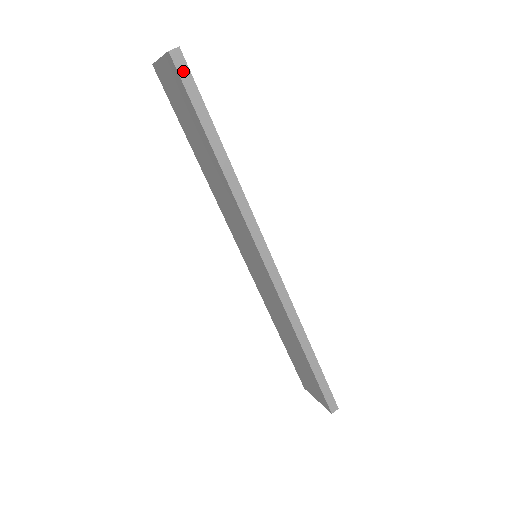
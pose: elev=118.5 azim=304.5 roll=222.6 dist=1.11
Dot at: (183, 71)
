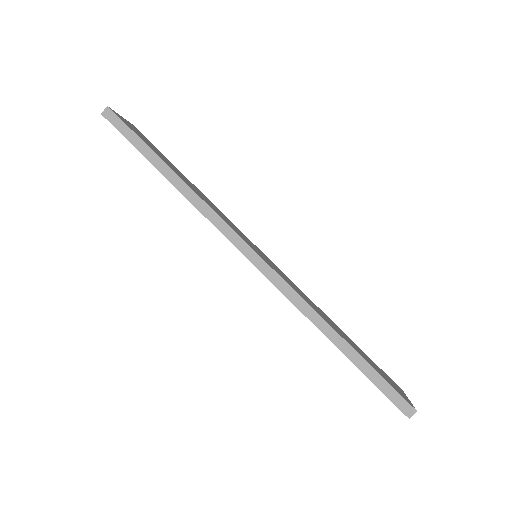
Dot at: (116, 122)
